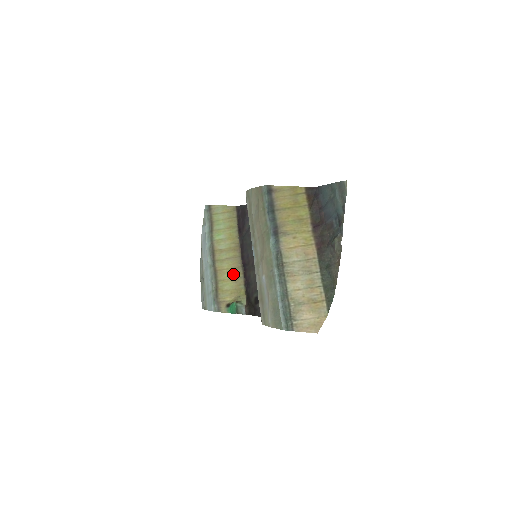
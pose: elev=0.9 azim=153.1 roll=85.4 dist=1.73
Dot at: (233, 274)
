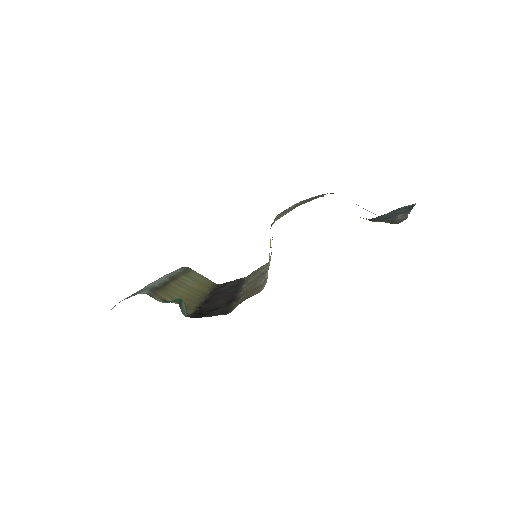
Dot at: (188, 297)
